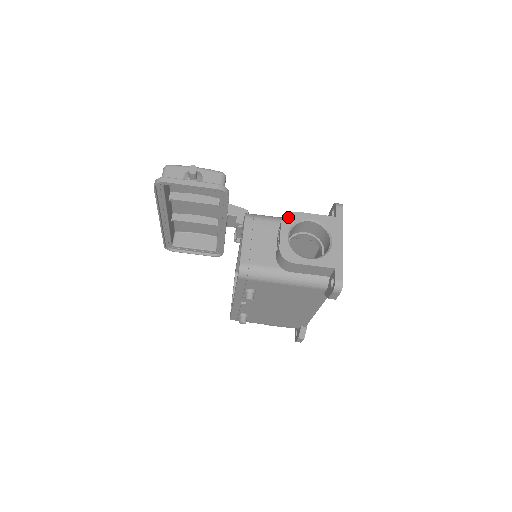
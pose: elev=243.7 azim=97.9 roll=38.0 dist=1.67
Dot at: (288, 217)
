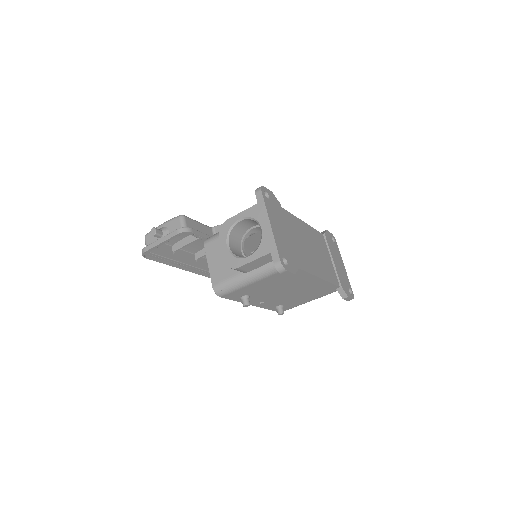
Dot at: (222, 229)
